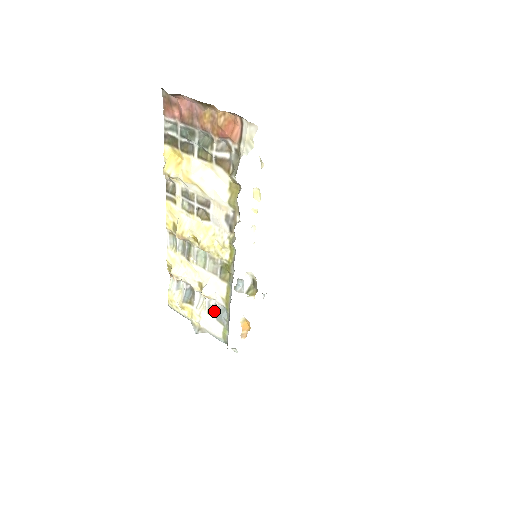
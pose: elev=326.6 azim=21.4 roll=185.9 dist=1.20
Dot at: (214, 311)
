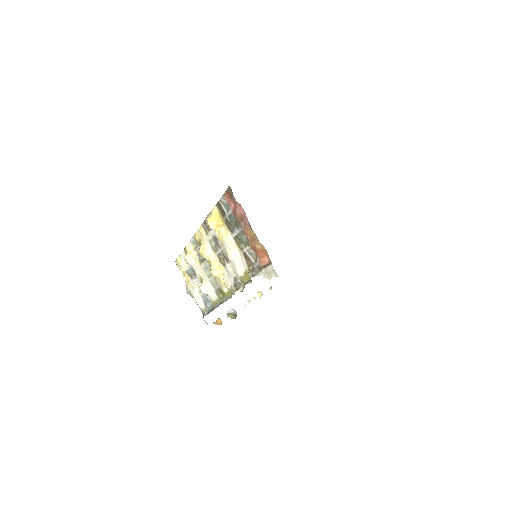
Dot at: (204, 296)
